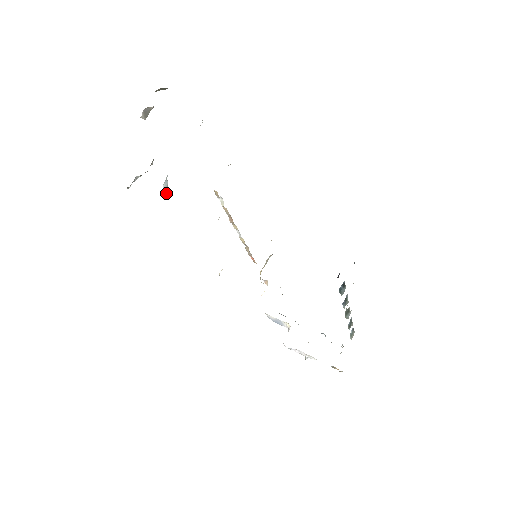
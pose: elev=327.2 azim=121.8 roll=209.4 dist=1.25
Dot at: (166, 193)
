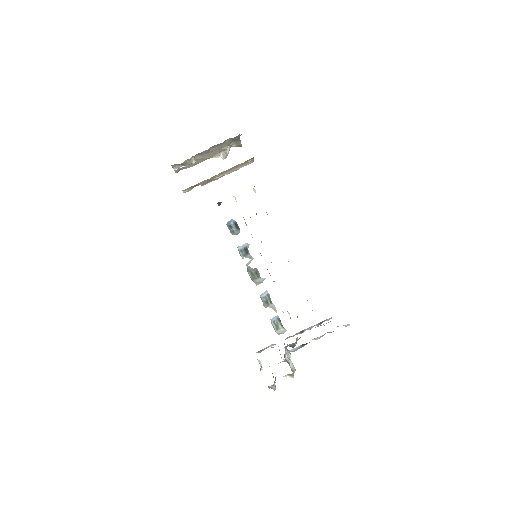
Dot at: occluded
